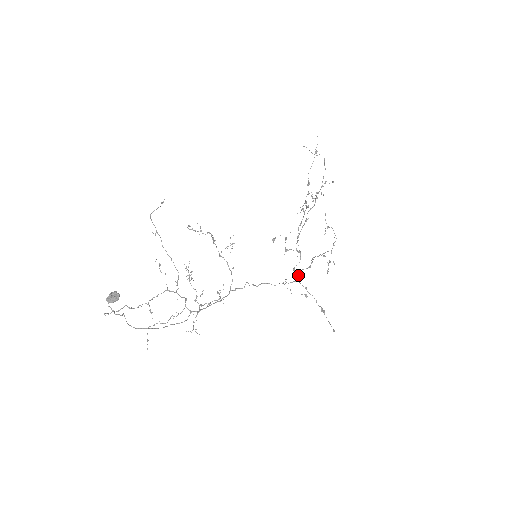
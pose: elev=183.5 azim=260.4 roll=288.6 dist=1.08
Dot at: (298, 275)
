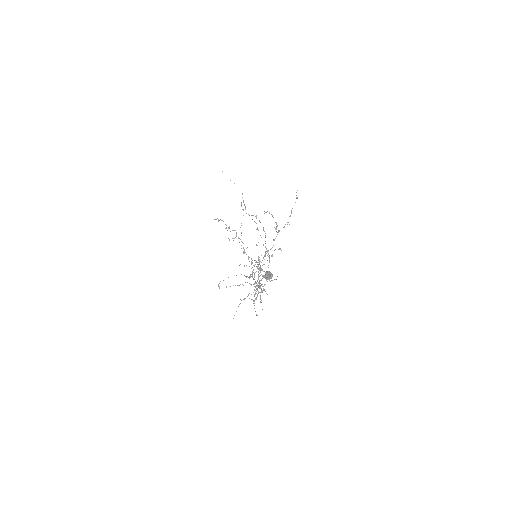
Dot at: occluded
